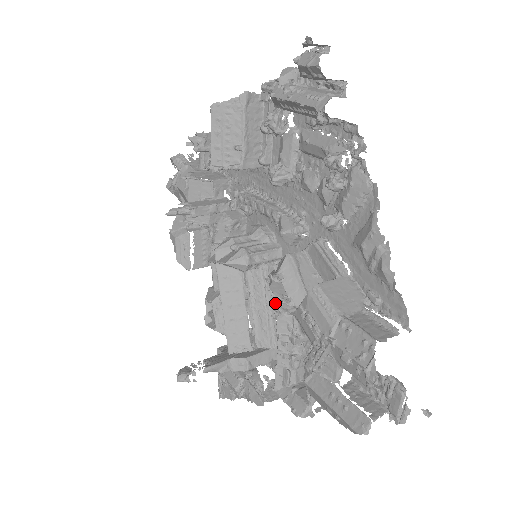
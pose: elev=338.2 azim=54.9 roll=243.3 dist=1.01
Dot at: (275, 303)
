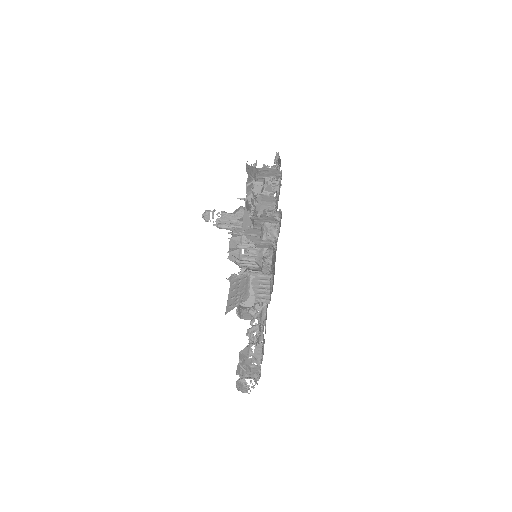
Dot at: occluded
